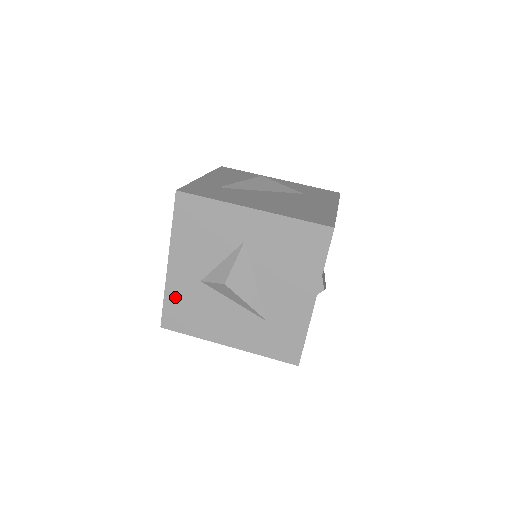
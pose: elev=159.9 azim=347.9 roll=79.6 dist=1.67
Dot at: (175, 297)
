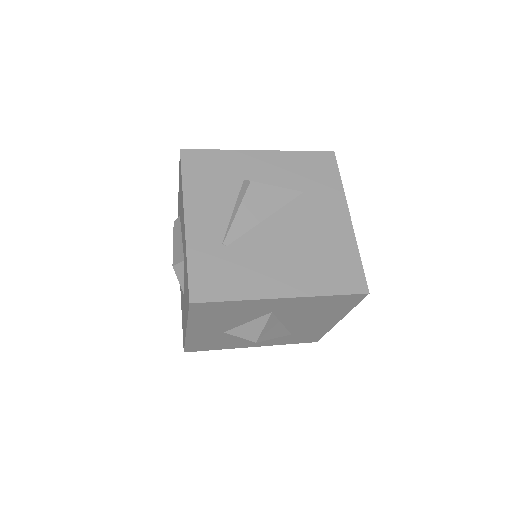
Dot at: (197, 341)
